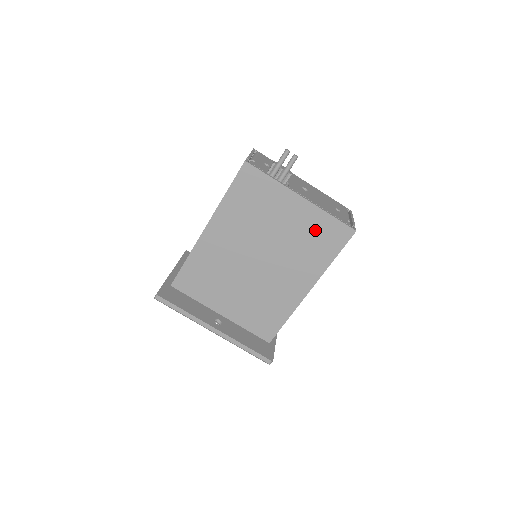
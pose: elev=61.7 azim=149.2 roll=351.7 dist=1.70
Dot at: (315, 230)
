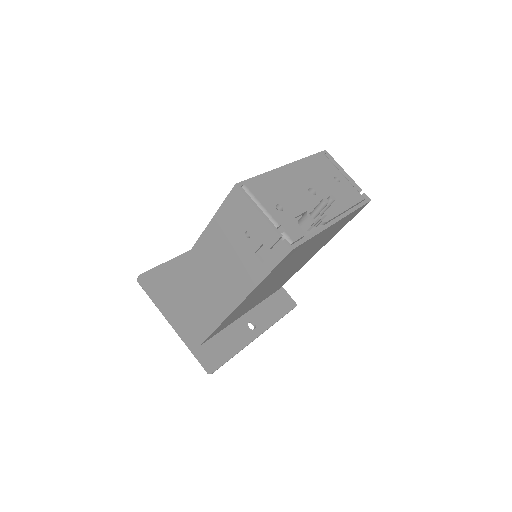
Dot at: occluded
